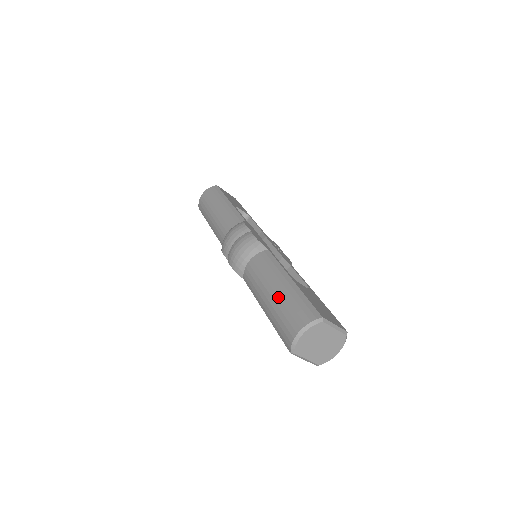
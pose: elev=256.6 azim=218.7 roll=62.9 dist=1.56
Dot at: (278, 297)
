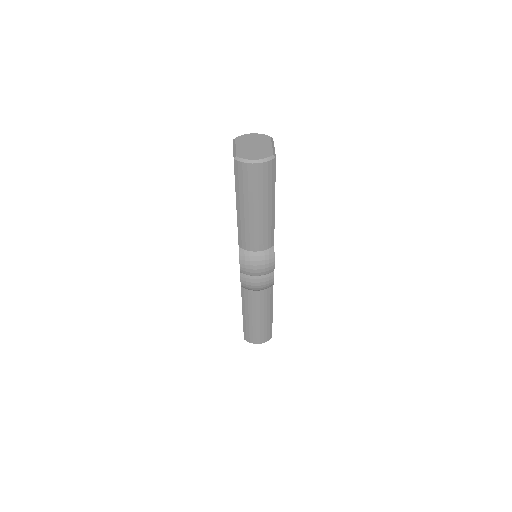
Dot at: occluded
